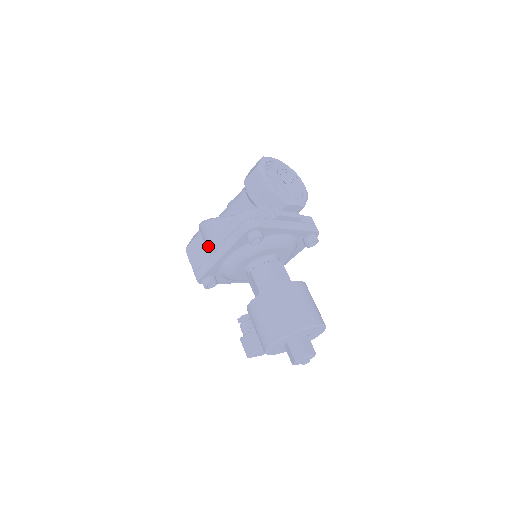
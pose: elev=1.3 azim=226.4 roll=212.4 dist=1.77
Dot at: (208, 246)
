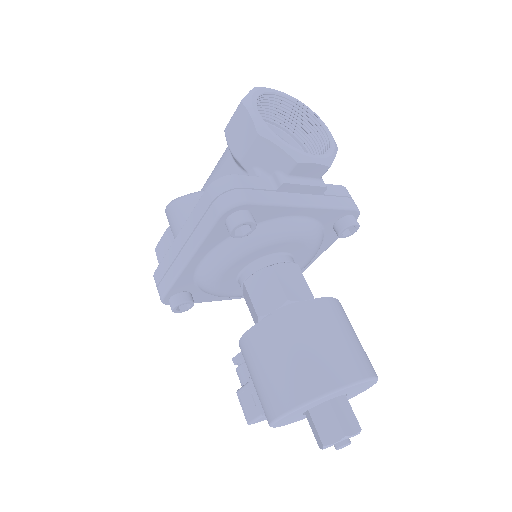
Dot at: occluded
